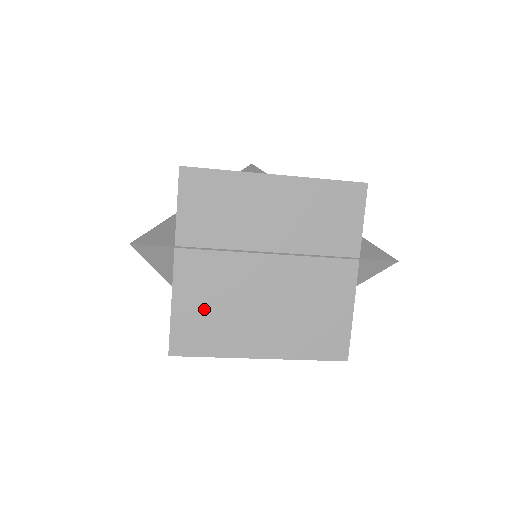
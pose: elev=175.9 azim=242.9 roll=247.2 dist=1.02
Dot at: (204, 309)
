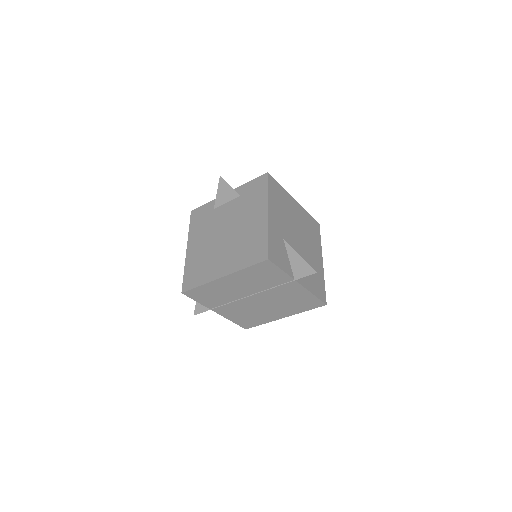
Dot at: (243, 317)
